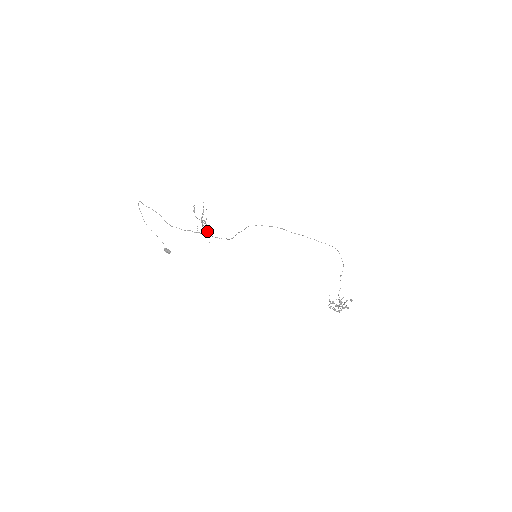
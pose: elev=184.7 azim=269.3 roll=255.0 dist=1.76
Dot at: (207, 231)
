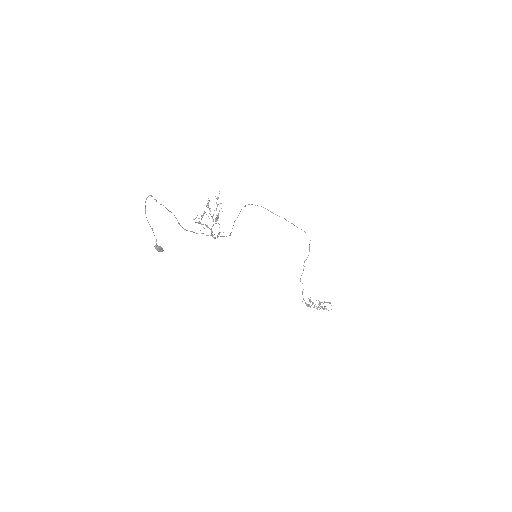
Dot at: occluded
